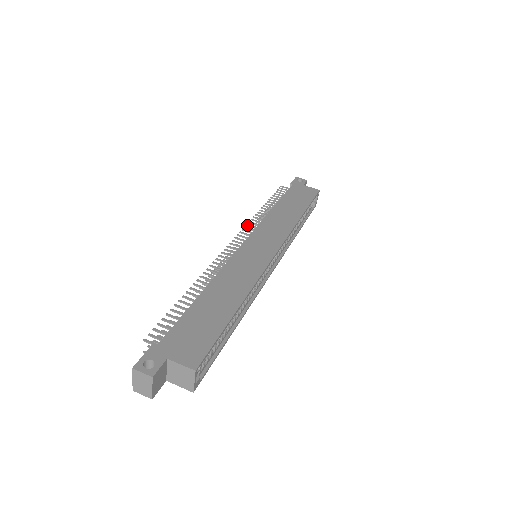
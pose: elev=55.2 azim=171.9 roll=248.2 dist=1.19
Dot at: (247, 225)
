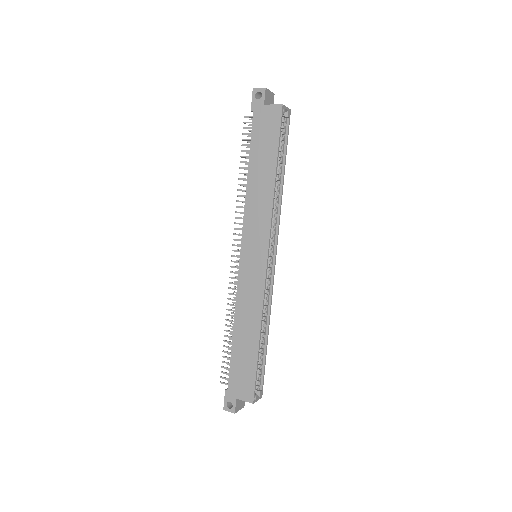
Dot at: occluded
